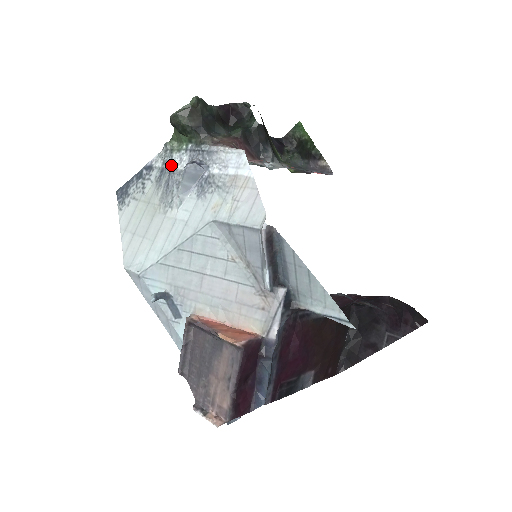
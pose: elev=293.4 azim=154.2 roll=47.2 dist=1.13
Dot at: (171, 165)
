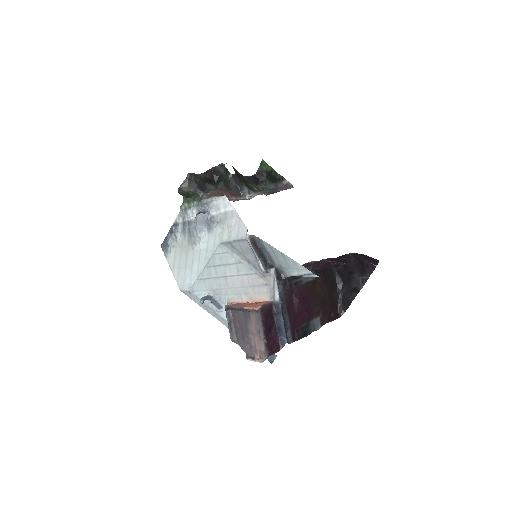
Dot at: (188, 218)
